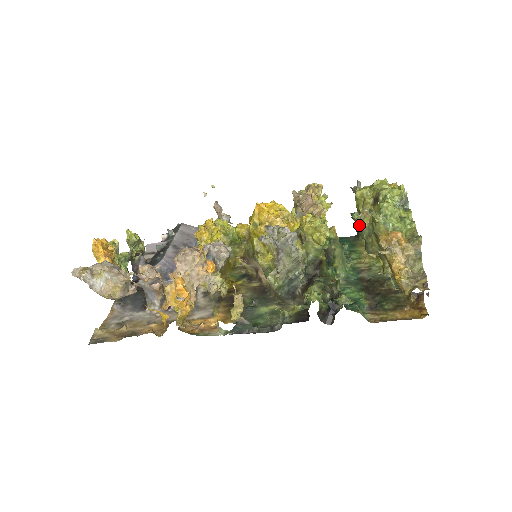
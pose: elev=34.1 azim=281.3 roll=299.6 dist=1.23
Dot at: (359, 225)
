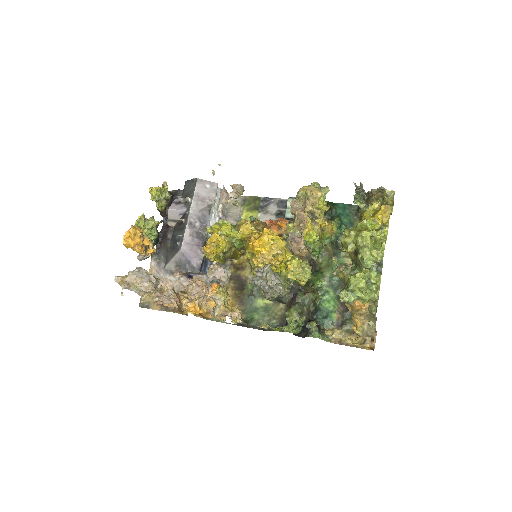
Dot at: (336, 275)
